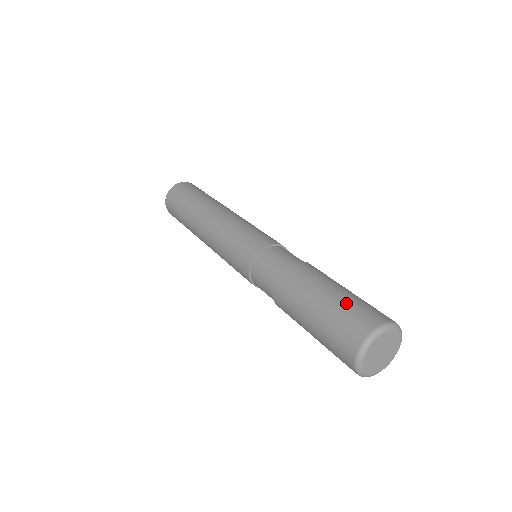
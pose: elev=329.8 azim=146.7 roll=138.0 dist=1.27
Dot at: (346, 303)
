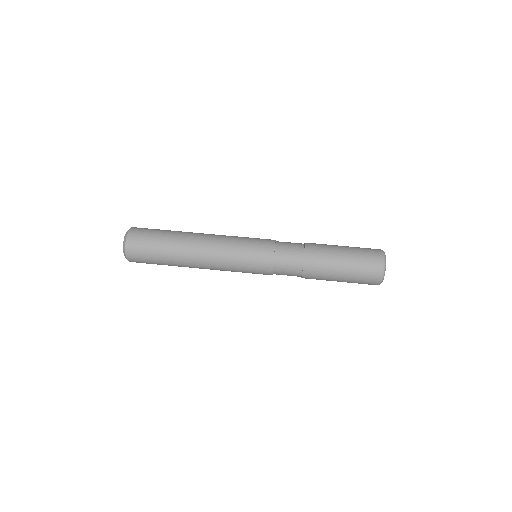
Dot at: (358, 260)
